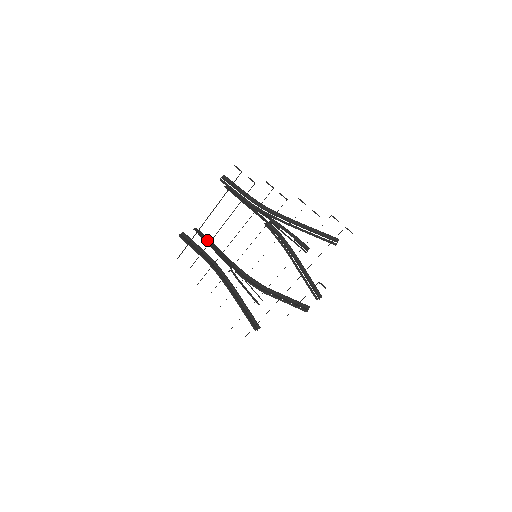
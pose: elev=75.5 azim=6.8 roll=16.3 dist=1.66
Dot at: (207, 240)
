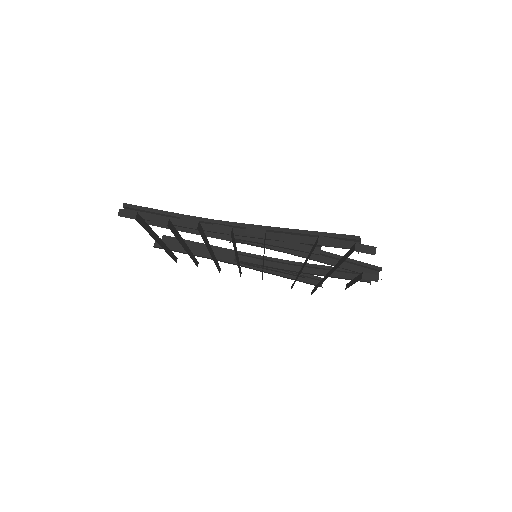
Dot at: occluded
